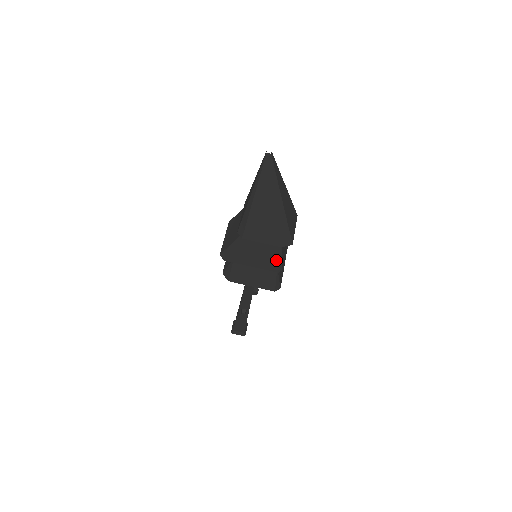
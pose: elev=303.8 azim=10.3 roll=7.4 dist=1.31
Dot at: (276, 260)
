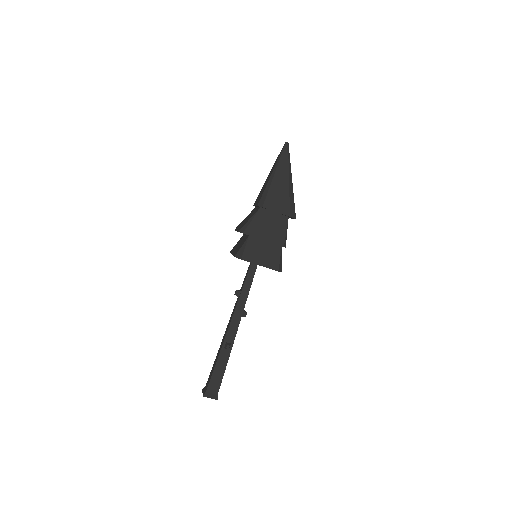
Dot at: (283, 234)
